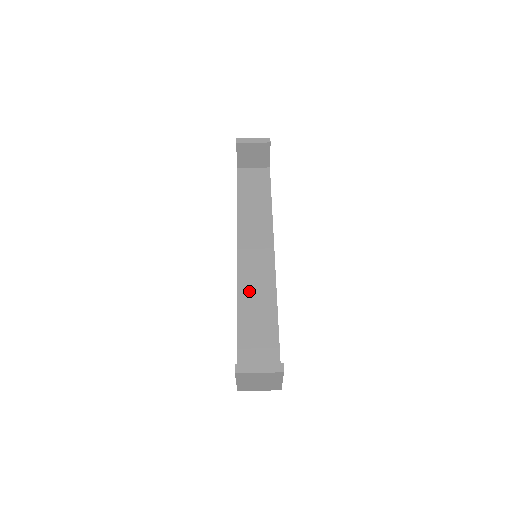
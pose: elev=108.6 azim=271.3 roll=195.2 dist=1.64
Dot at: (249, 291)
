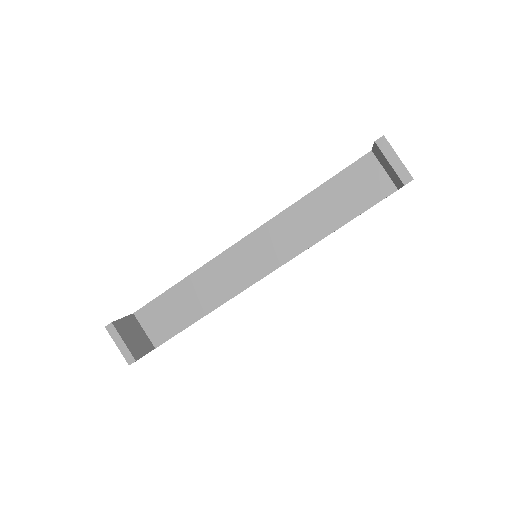
Dot at: (215, 273)
